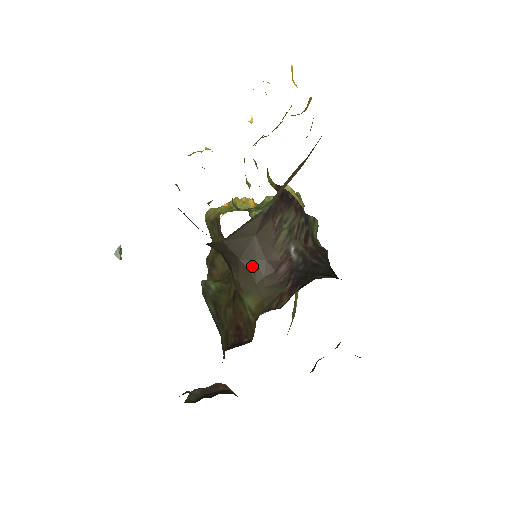
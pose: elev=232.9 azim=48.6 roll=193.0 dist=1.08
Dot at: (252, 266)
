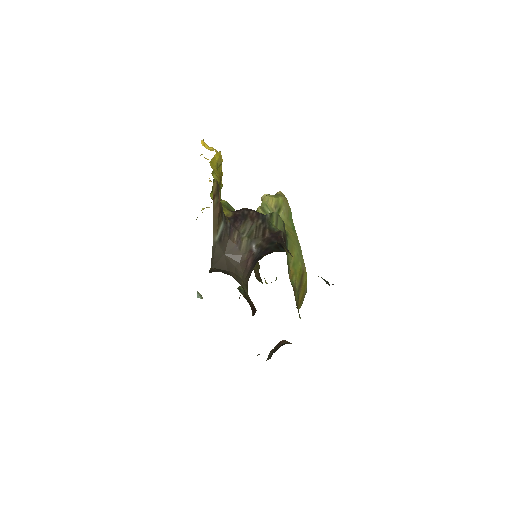
Dot at: (235, 271)
